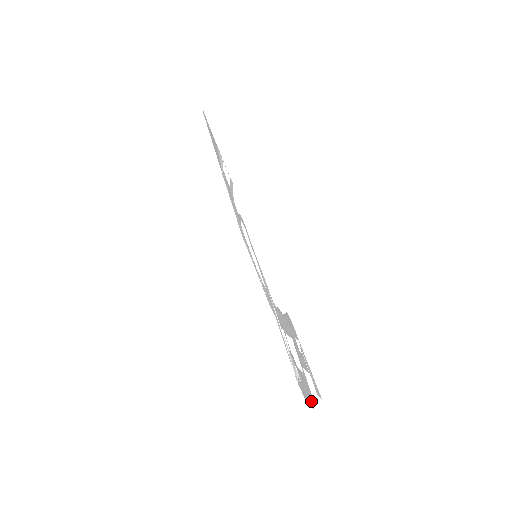
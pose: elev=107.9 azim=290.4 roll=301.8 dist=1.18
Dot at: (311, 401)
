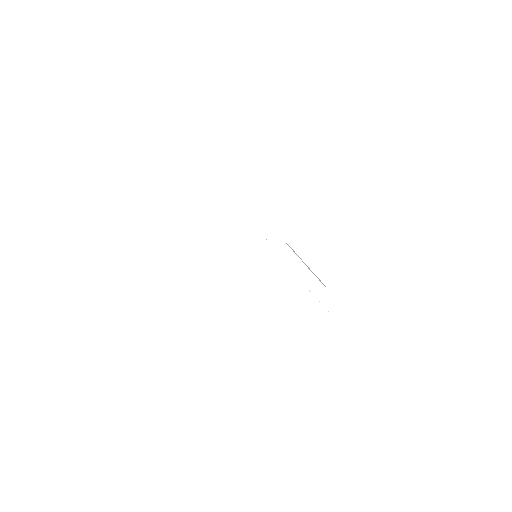
Dot at: (321, 282)
